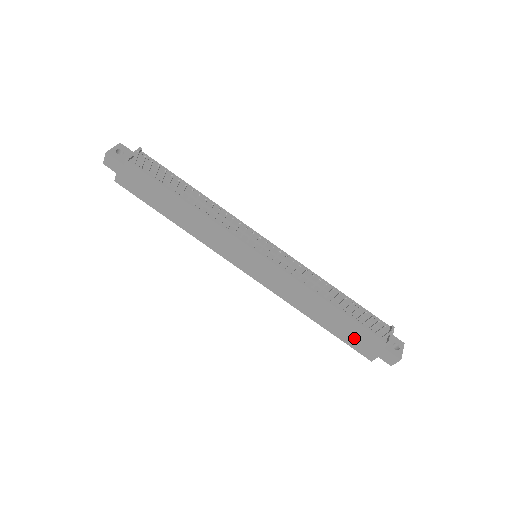
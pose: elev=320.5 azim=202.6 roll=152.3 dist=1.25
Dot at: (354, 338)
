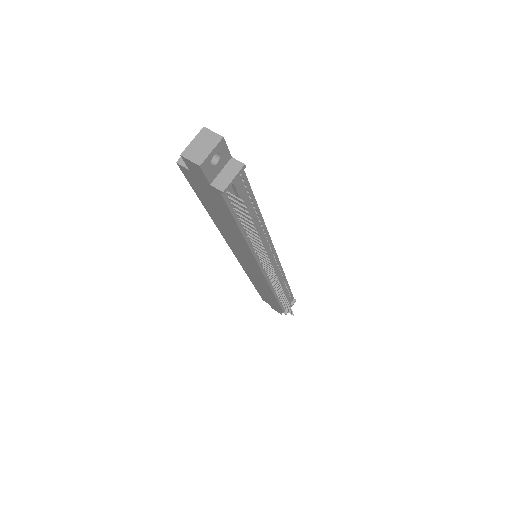
Dot at: (267, 299)
